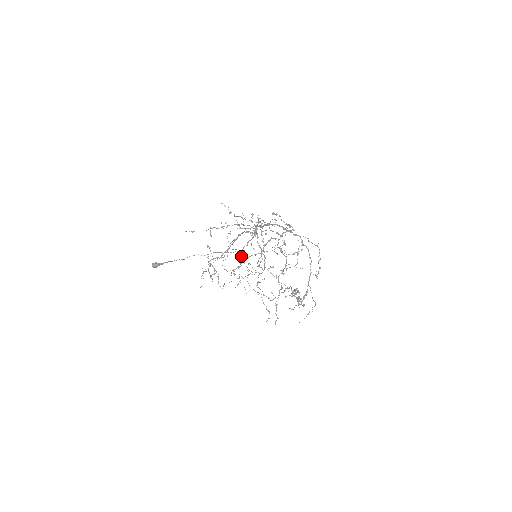
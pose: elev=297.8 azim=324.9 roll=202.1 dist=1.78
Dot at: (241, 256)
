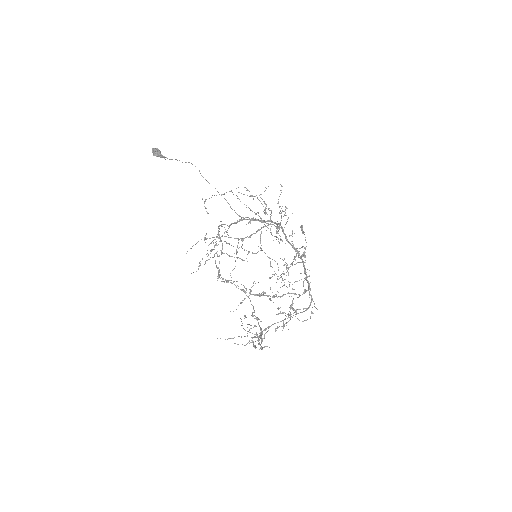
Dot at: occluded
